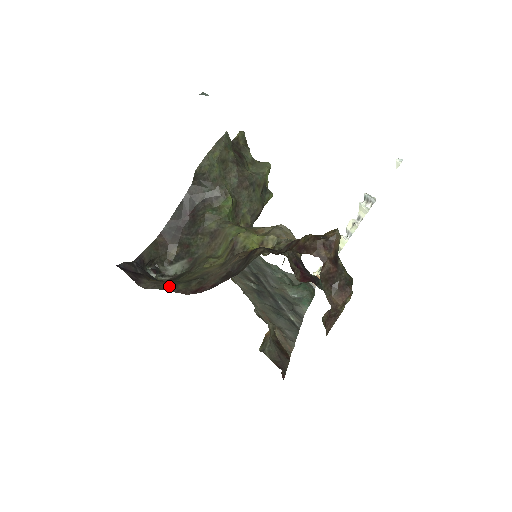
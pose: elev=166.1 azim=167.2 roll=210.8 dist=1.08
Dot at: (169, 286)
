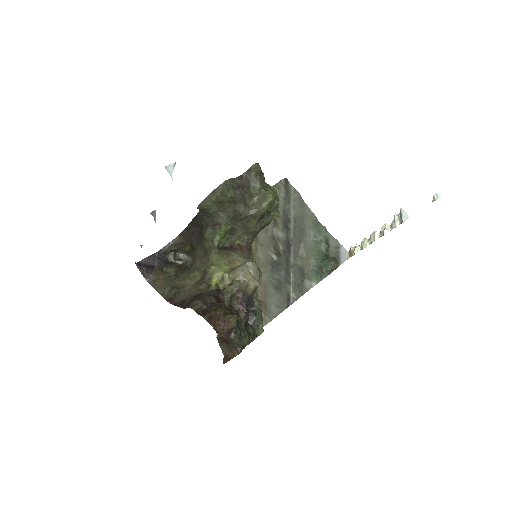
Dot at: (161, 287)
